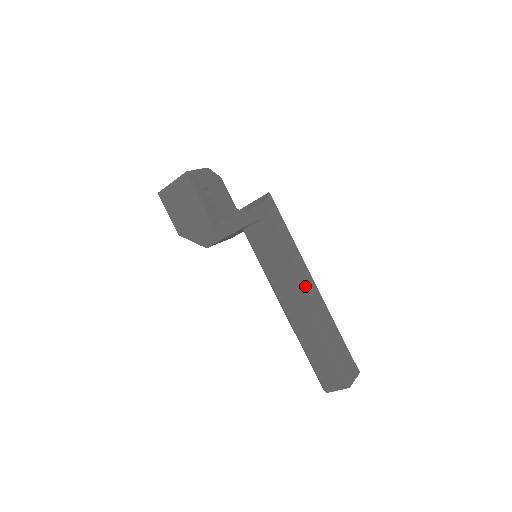
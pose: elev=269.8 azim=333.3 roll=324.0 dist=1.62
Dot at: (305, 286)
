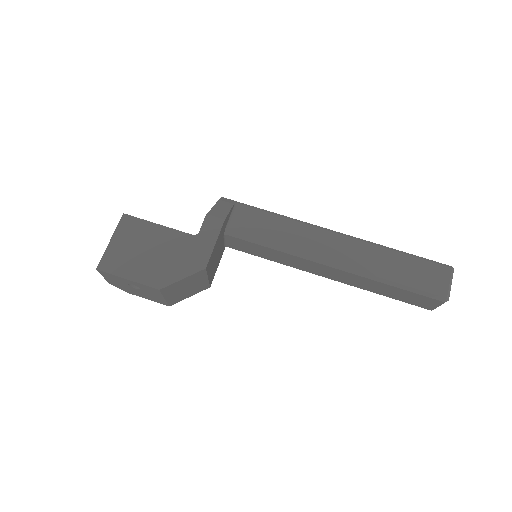
Dot at: occluded
